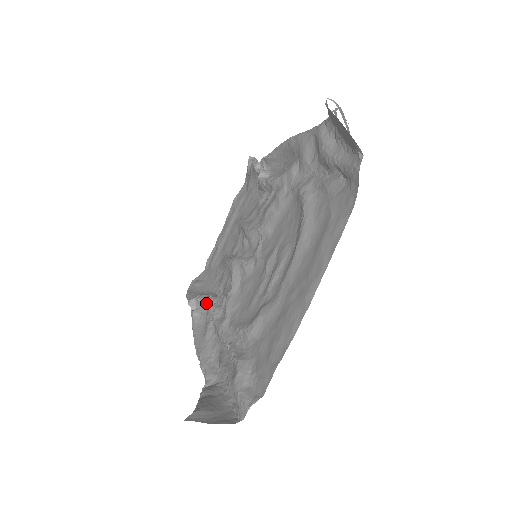
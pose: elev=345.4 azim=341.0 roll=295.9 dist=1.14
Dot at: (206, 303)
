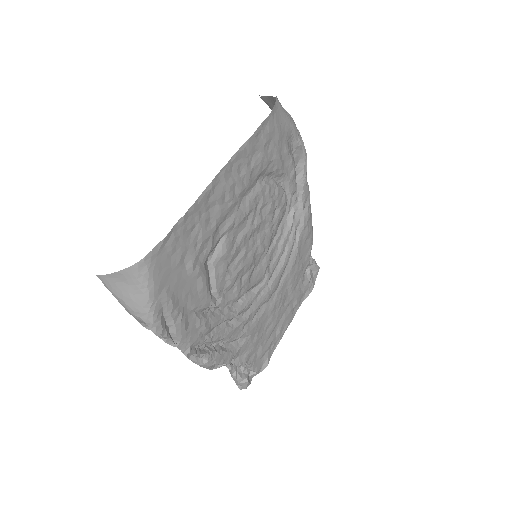
Dot at: occluded
